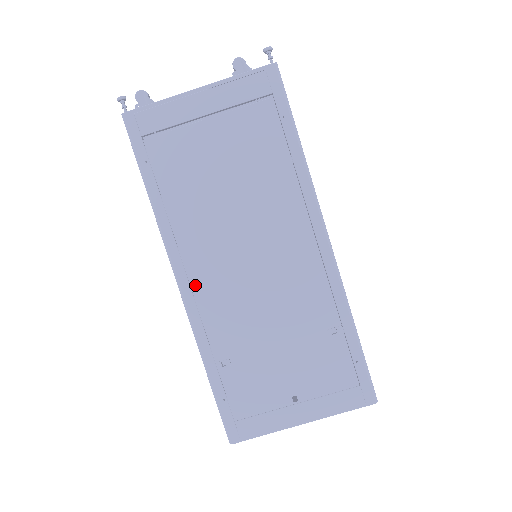
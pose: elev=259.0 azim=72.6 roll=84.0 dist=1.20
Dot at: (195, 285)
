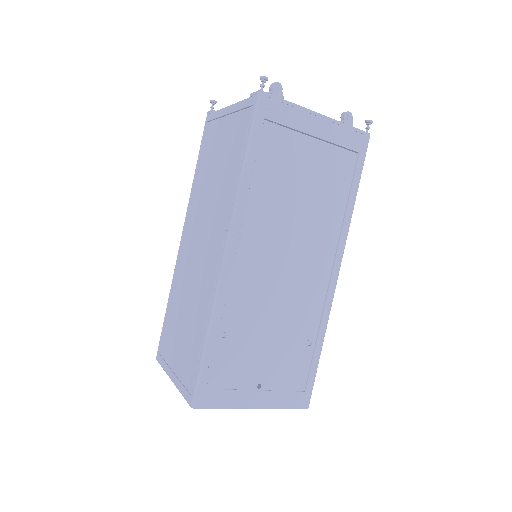
Dot at: (238, 260)
